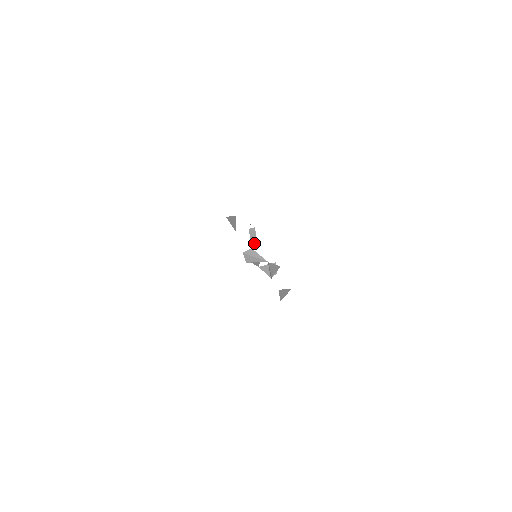
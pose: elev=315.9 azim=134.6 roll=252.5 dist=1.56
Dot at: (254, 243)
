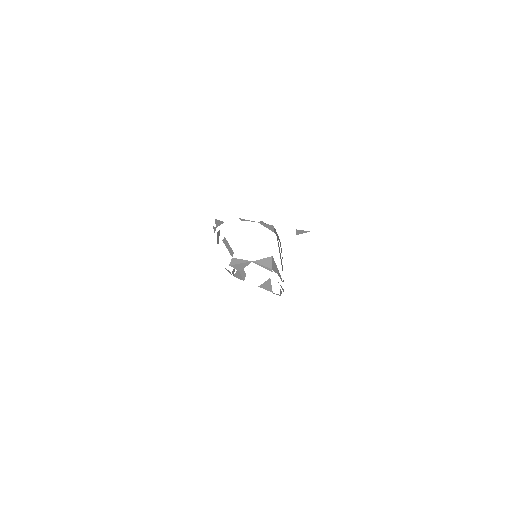
Dot at: (231, 252)
